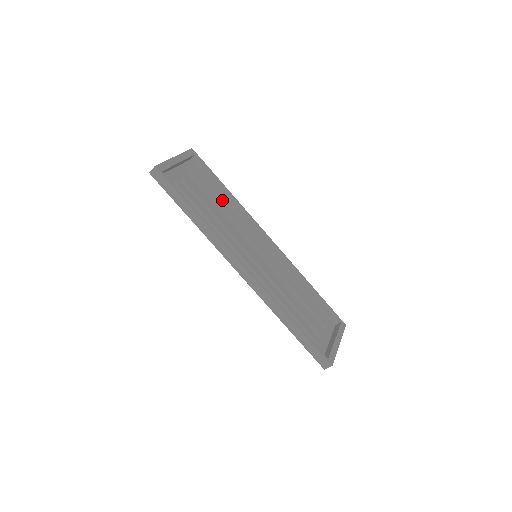
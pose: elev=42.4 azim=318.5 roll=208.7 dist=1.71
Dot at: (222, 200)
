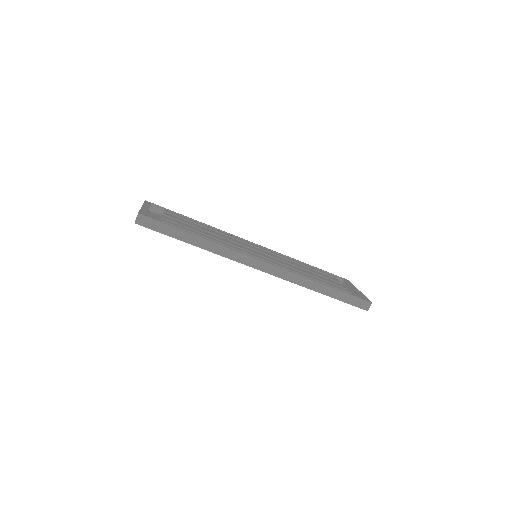
Dot at: (200, 226)
